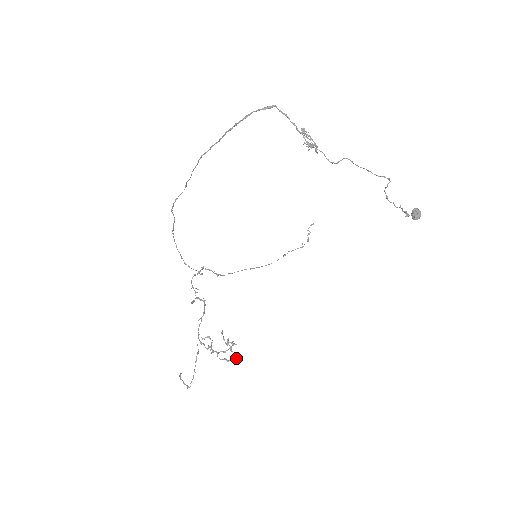
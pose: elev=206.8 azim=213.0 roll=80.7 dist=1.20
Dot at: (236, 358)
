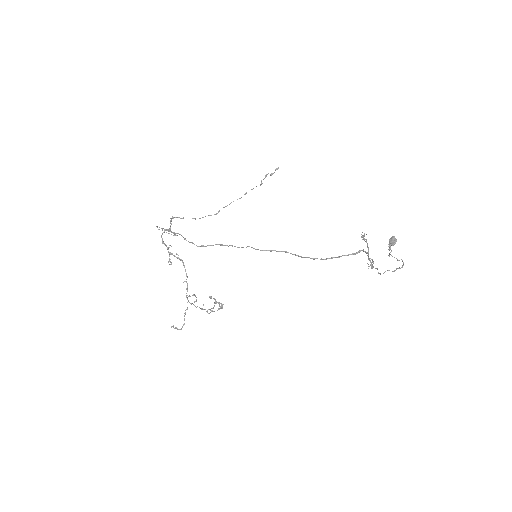
Dot at: occluded
